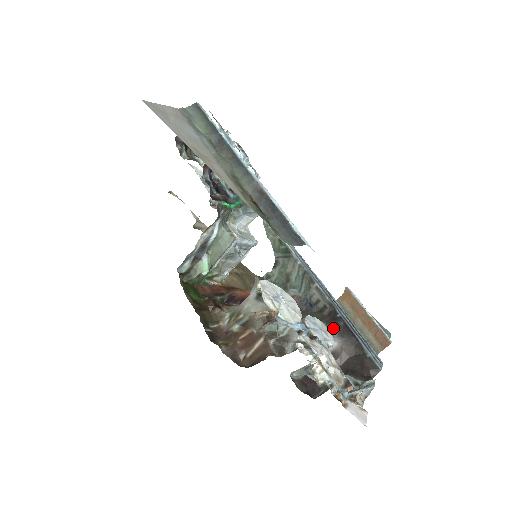
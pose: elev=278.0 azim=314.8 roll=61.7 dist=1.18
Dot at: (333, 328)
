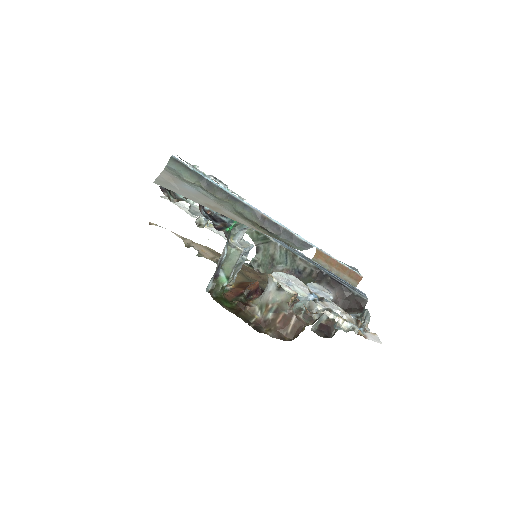
Dot at: (325, 284)
